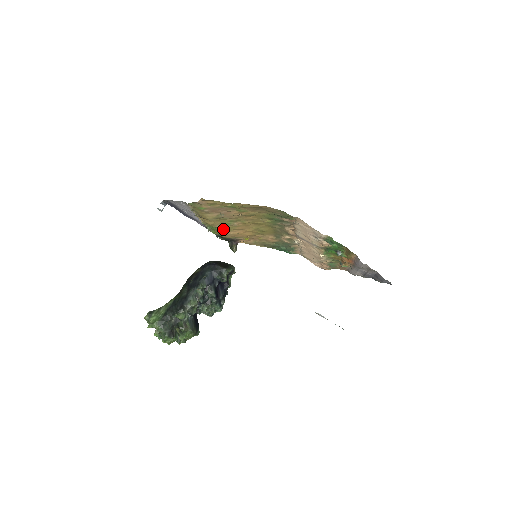
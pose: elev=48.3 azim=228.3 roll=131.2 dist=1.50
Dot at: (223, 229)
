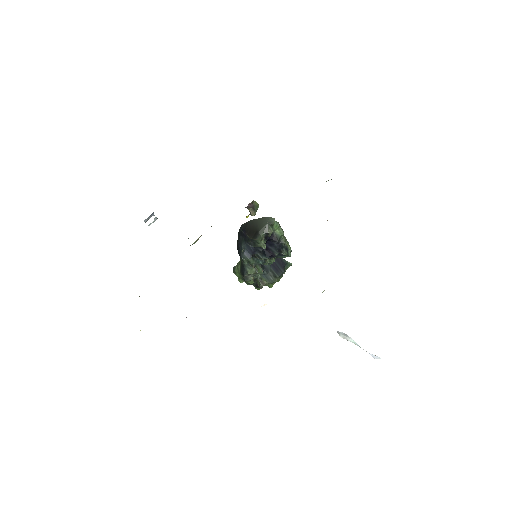
Dot at: occluded
